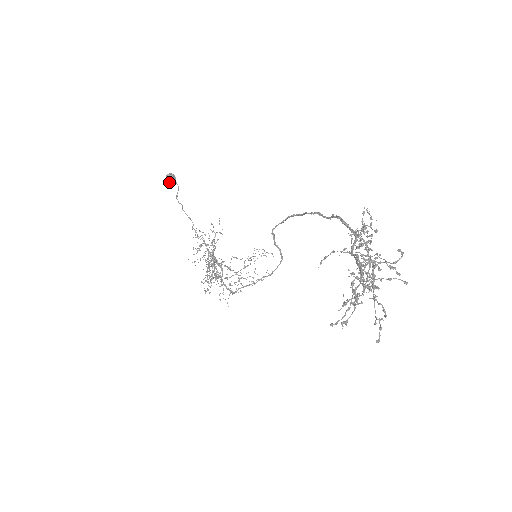
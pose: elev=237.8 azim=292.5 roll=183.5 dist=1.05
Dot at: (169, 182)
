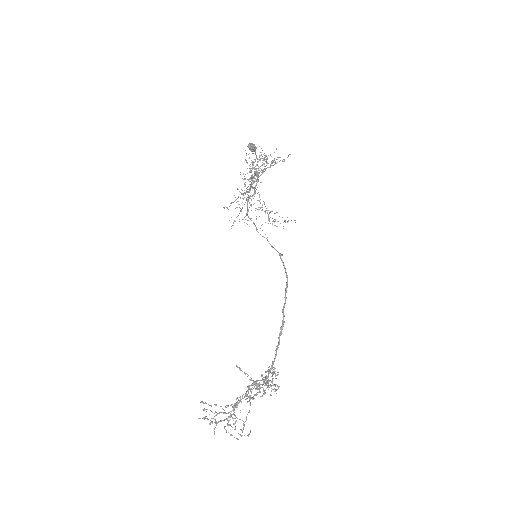
Dot at: occluded
